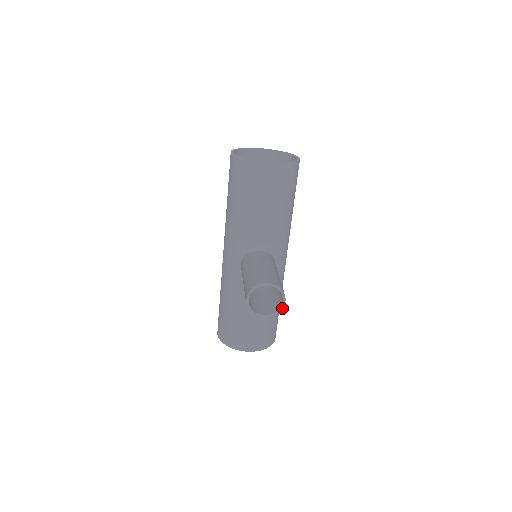
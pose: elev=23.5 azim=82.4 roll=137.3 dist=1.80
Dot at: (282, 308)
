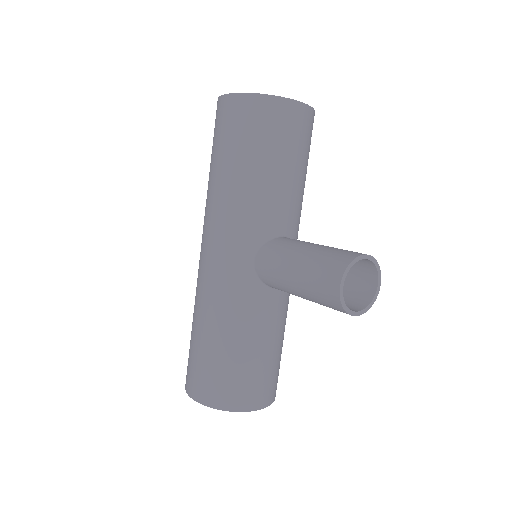
Dot at: (376, 297)
